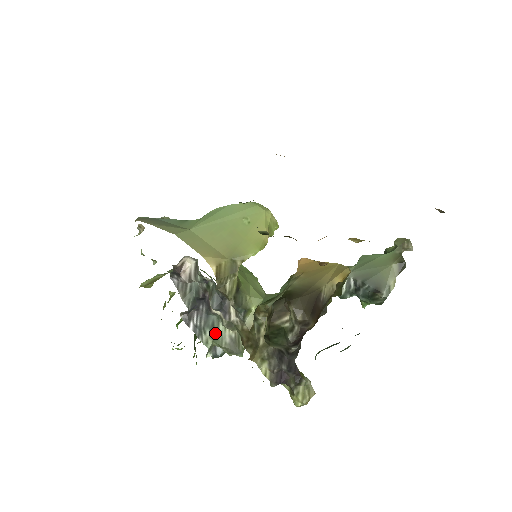
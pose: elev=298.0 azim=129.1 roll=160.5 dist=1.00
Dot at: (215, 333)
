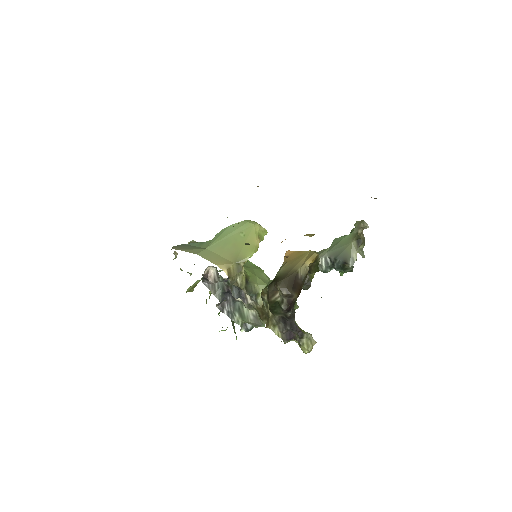
Dot at: (242, 314)
